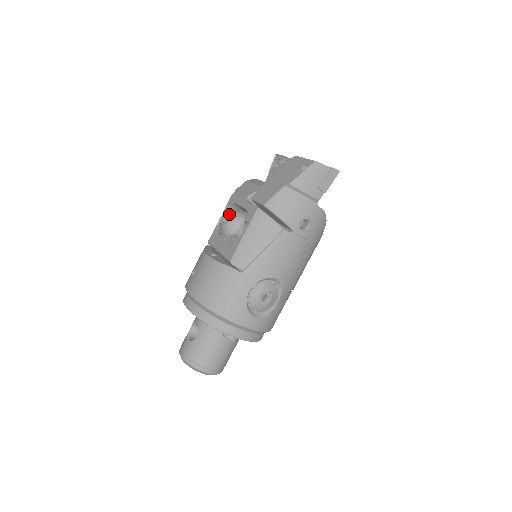
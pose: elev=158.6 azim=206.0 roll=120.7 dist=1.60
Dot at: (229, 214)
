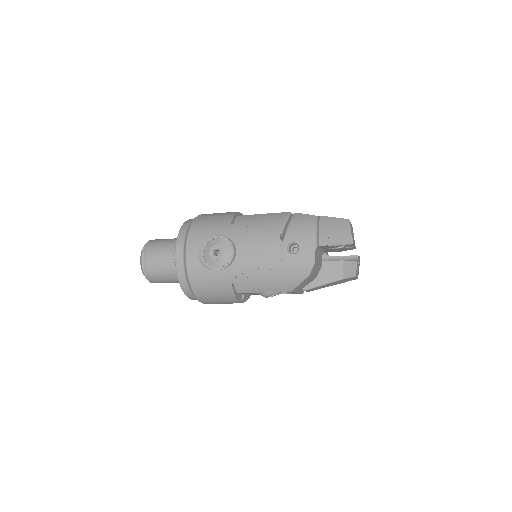
Dot at: occluded
